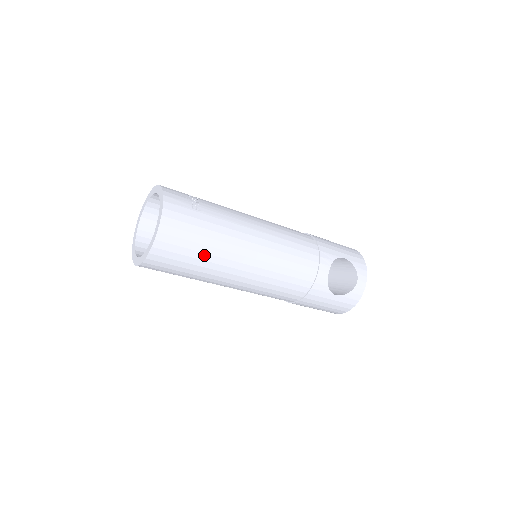
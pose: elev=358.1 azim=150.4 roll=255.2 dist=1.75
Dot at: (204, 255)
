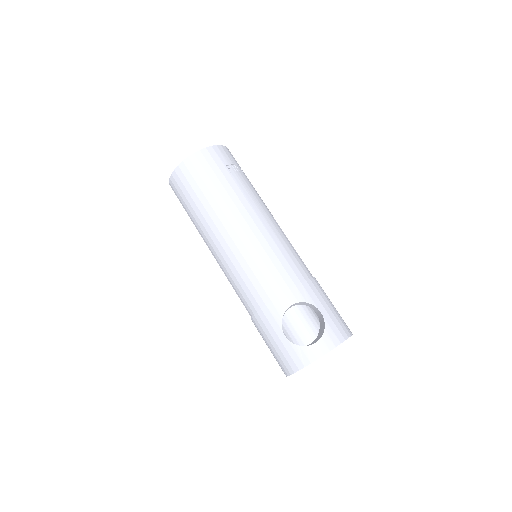
Dot at: (204, 199)
